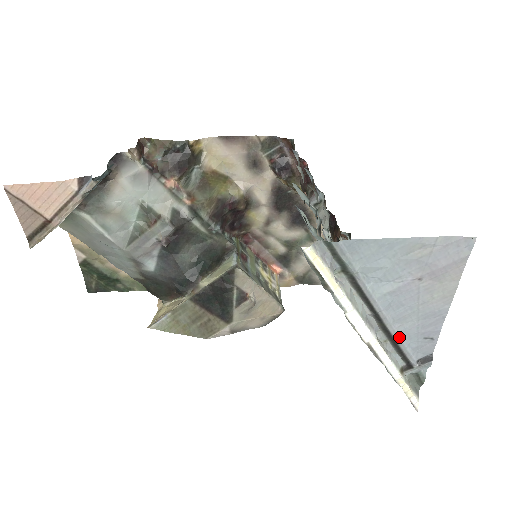
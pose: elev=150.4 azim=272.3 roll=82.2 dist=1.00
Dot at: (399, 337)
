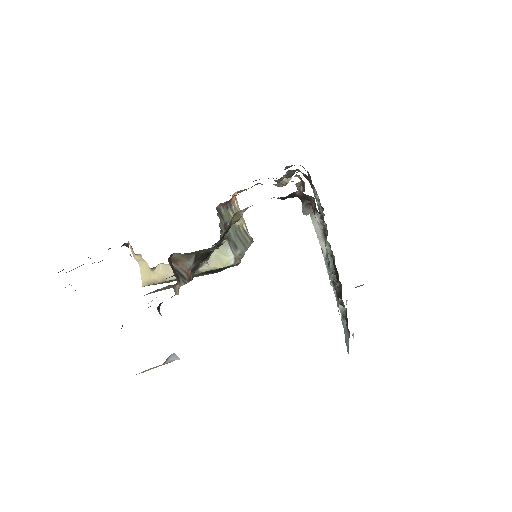
Dot at: occluded
